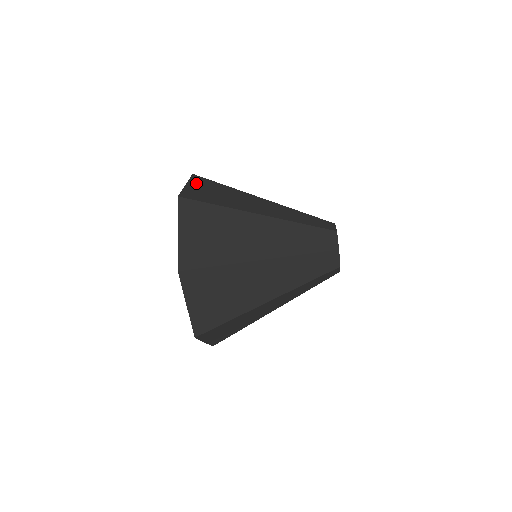
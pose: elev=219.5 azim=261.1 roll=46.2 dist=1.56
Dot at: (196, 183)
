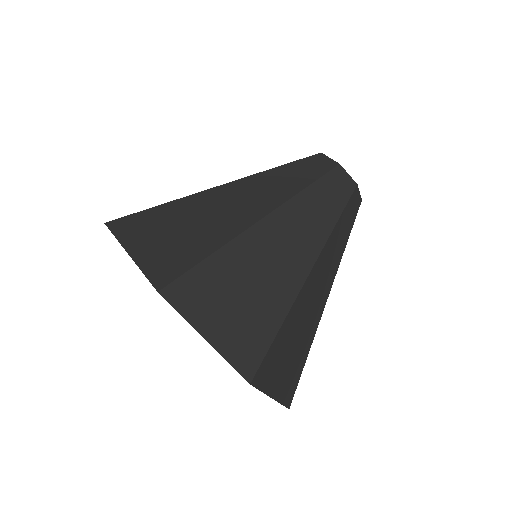
Dot at: occluded
